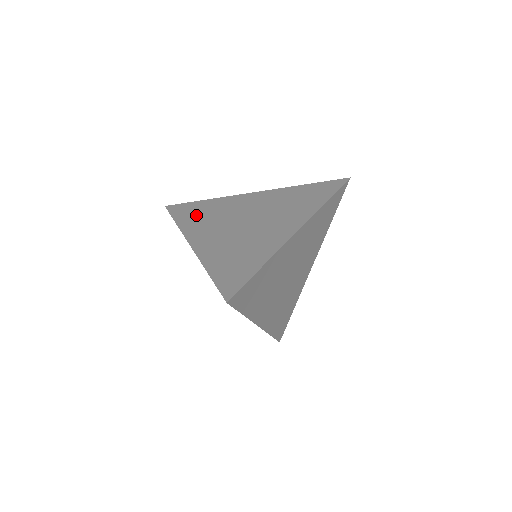
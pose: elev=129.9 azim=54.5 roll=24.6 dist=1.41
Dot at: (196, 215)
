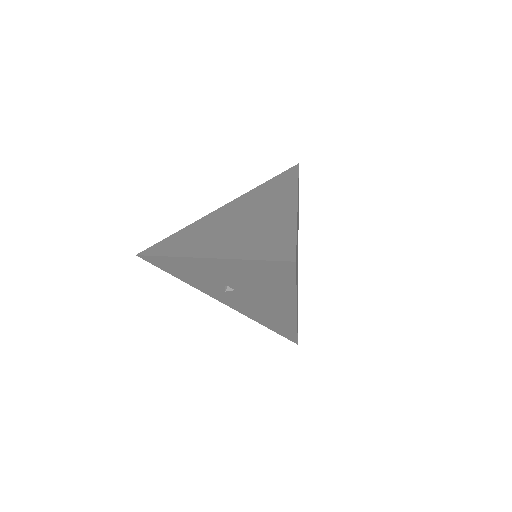
Dot at: (181, 242)
